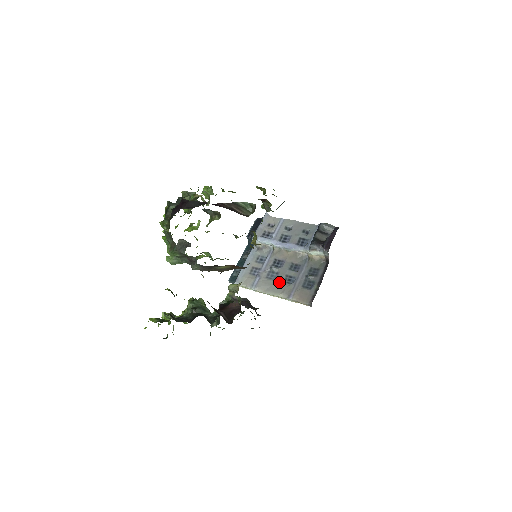
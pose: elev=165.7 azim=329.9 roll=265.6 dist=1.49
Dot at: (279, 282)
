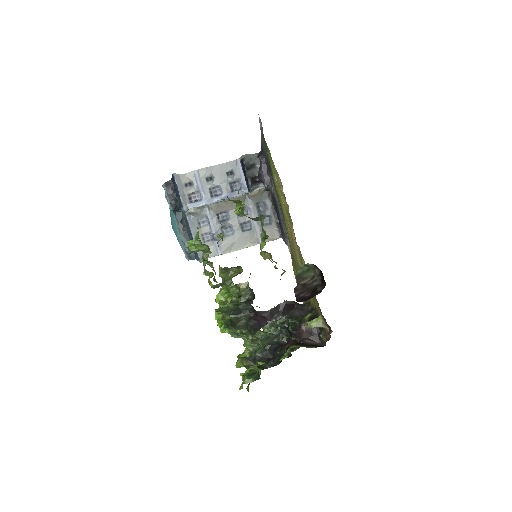
Dot at: (239, 235)
